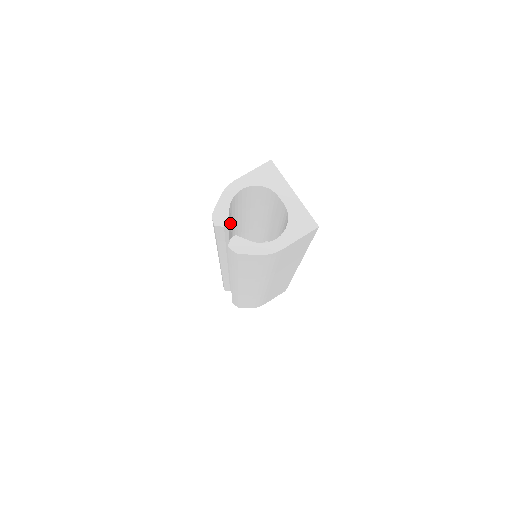
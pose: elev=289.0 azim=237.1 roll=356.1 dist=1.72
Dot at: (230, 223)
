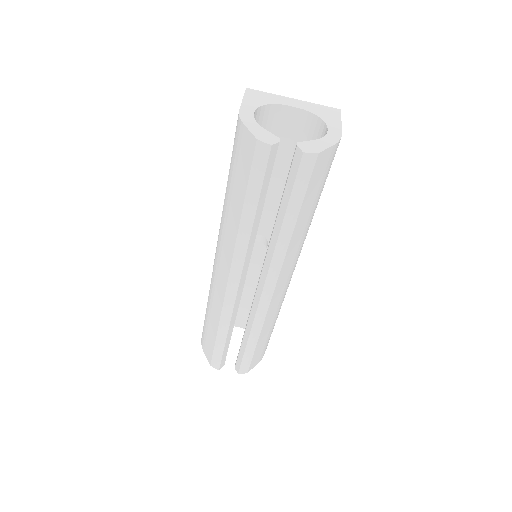
Dot at: occluded
